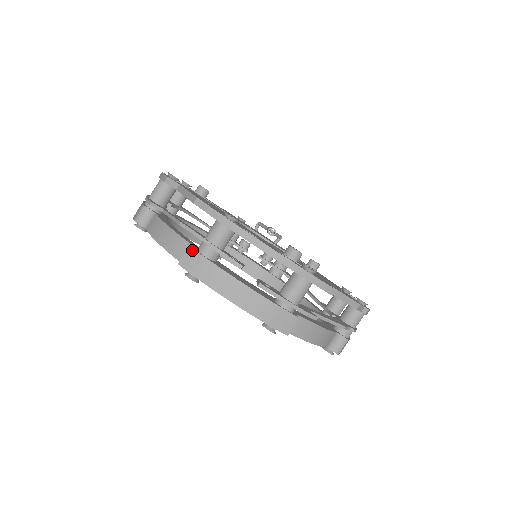
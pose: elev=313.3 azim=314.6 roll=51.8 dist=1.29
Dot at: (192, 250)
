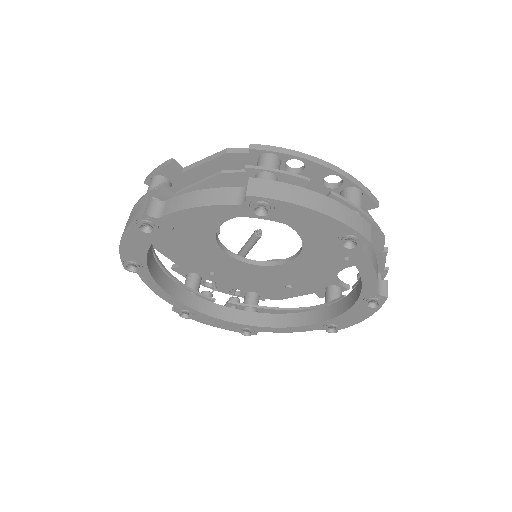
Dot at: (254, 179)
